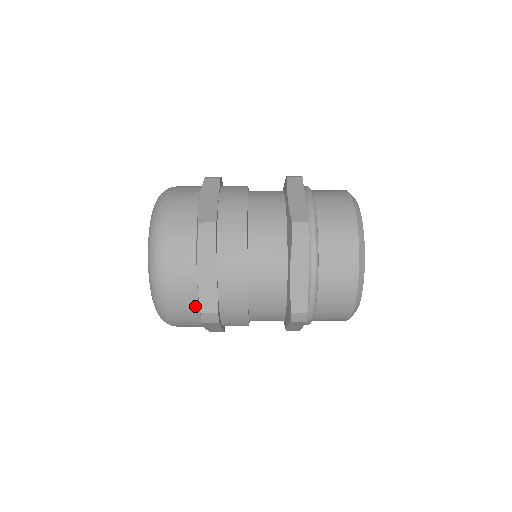
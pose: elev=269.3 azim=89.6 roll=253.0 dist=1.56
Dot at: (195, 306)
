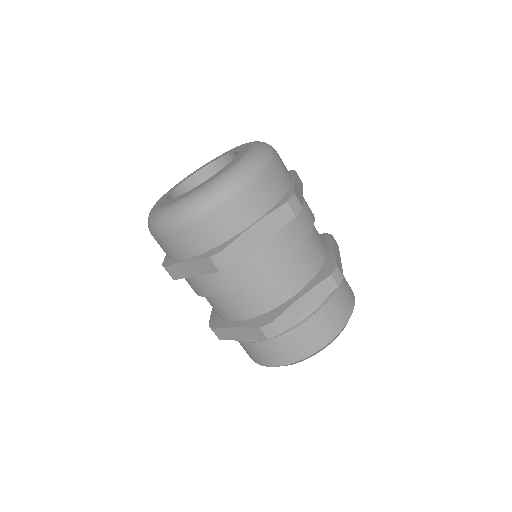
Dot at: (220, 240)
